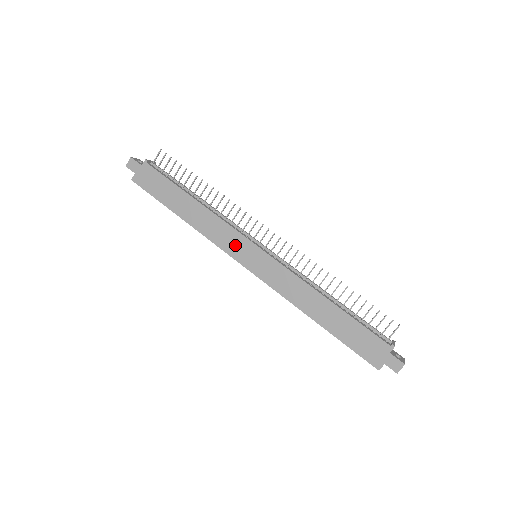
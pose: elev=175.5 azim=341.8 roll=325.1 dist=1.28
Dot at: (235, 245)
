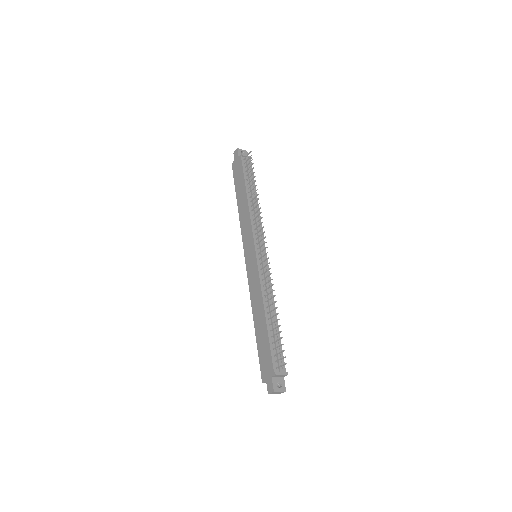
Dot at: (248, 241)
